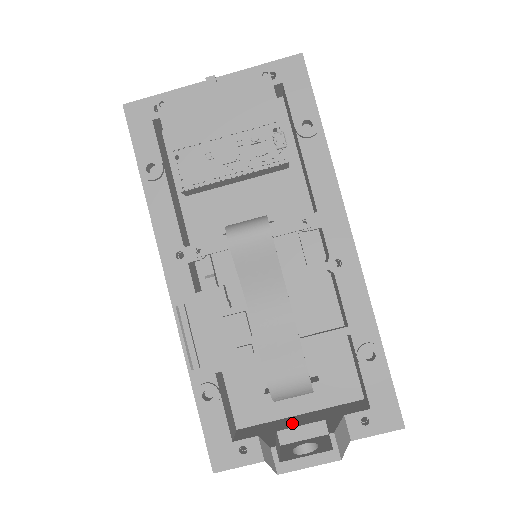
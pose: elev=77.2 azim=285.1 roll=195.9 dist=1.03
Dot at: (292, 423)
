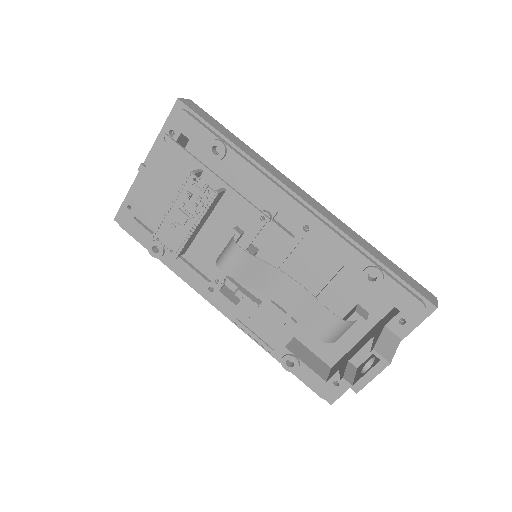
Dot at: (357, 348)
